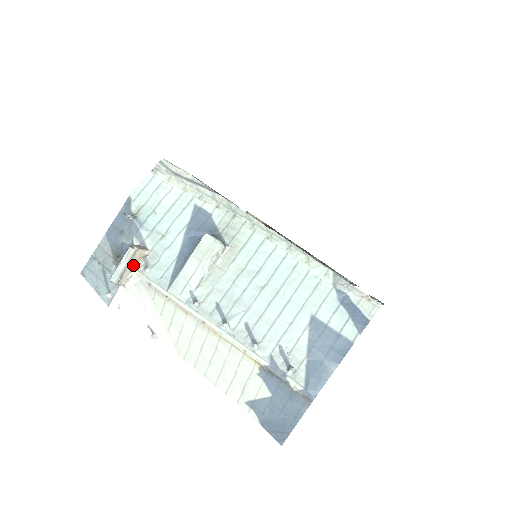
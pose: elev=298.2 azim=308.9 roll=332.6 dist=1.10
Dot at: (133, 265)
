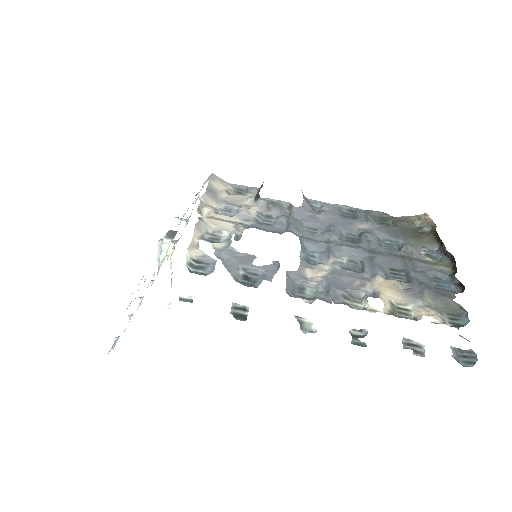
Dot at: (168, 253)
